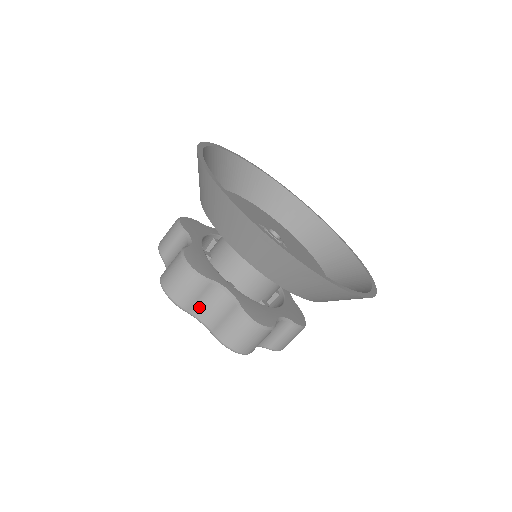
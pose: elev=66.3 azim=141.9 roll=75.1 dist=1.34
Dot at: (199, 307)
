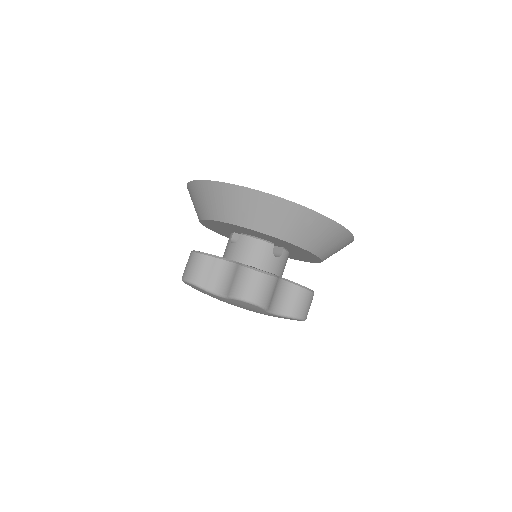
Dot at: (273, 302)
